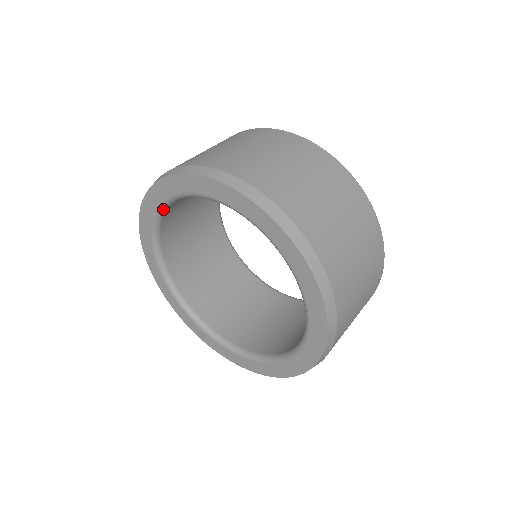
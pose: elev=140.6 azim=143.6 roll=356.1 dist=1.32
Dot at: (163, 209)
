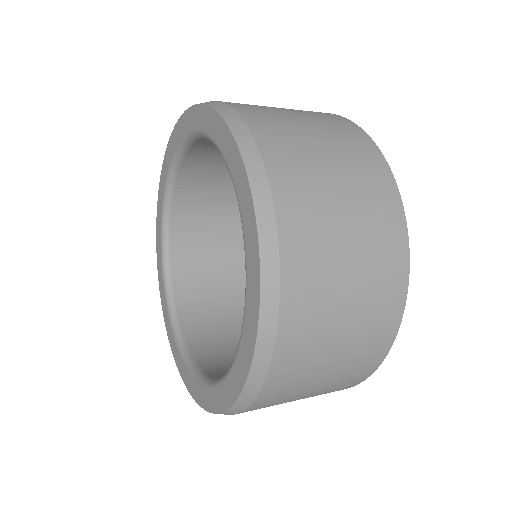
Dot at: (165, 252)
